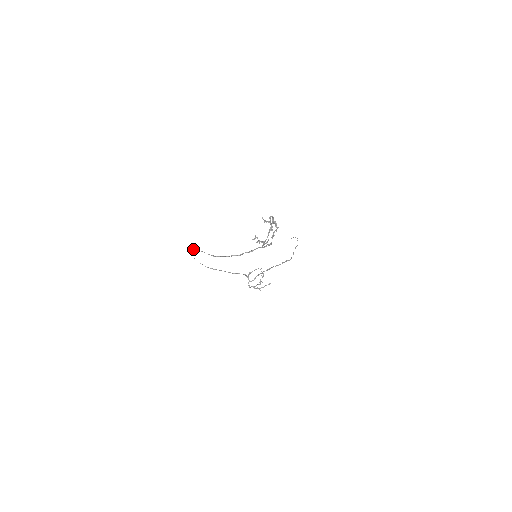
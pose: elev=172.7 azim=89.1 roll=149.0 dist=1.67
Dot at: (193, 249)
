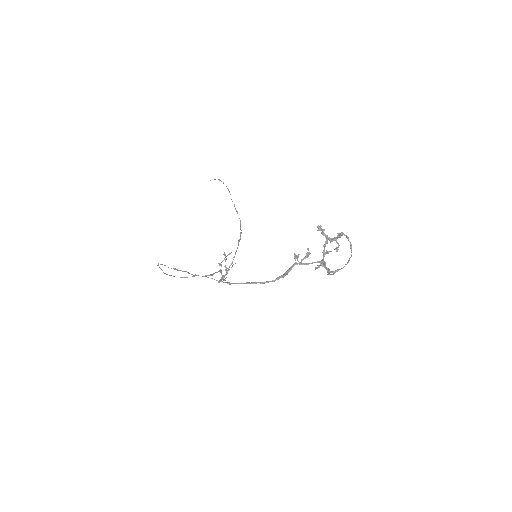
Dot at: (182, 271)
